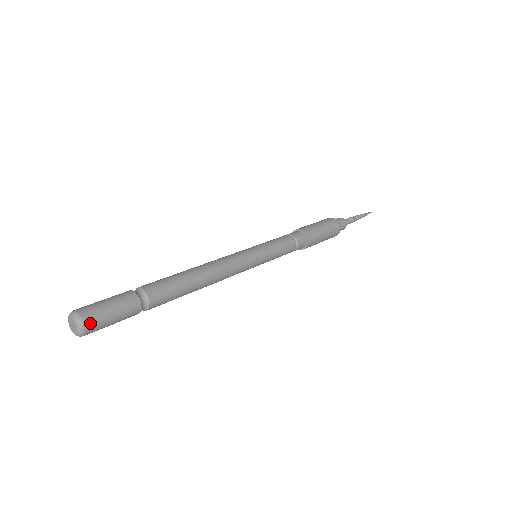
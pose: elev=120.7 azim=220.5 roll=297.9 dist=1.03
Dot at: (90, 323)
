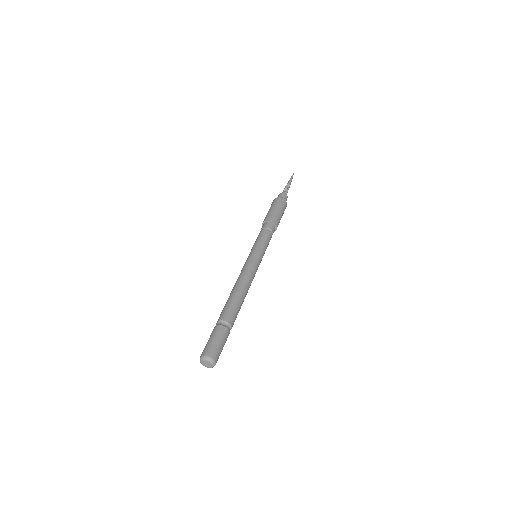
Dot at: (215, 357)
